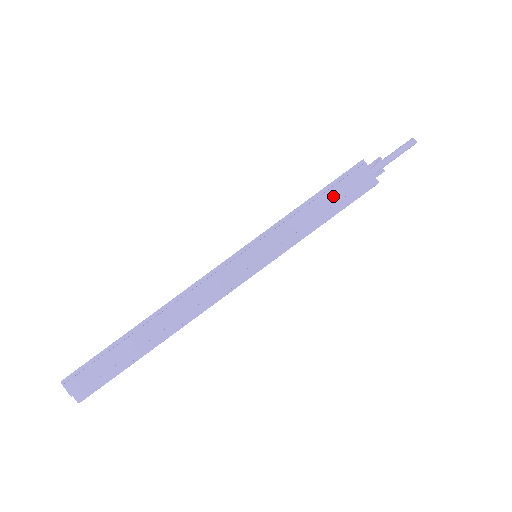
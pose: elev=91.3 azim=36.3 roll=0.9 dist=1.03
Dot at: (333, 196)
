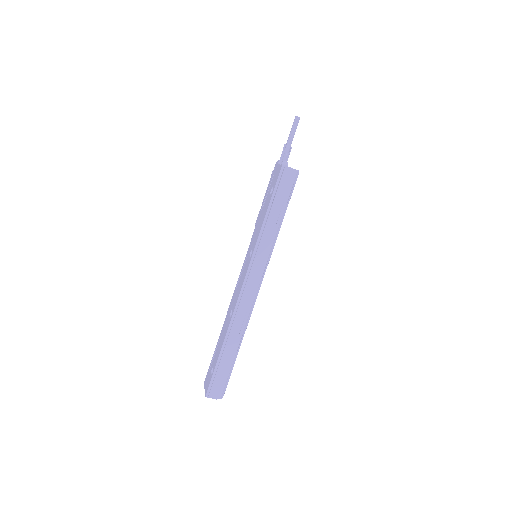
Dot at: (280, 198)
